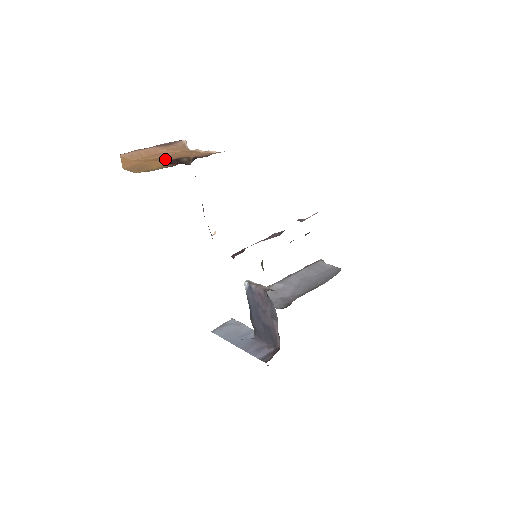
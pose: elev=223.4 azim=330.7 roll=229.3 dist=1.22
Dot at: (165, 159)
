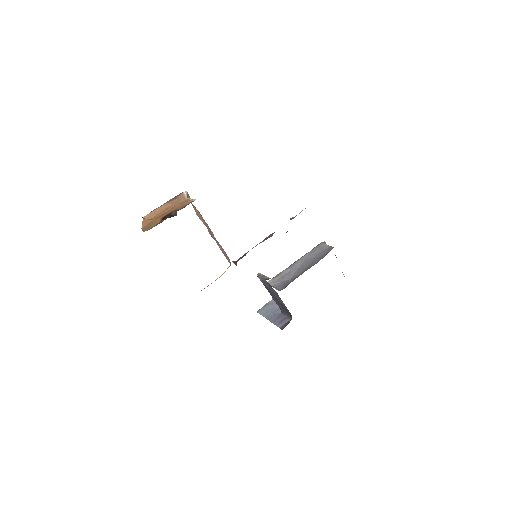
Dot at: (164, 215)
